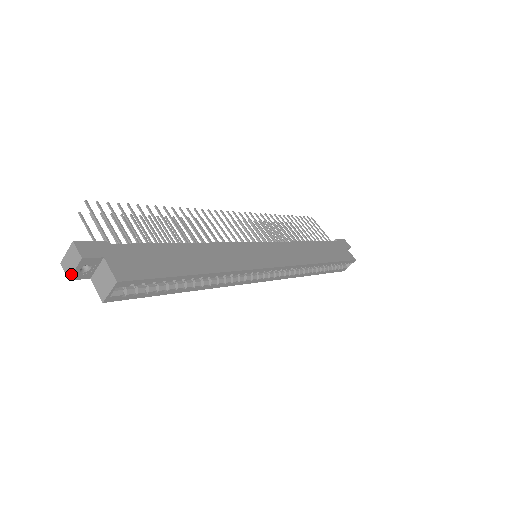
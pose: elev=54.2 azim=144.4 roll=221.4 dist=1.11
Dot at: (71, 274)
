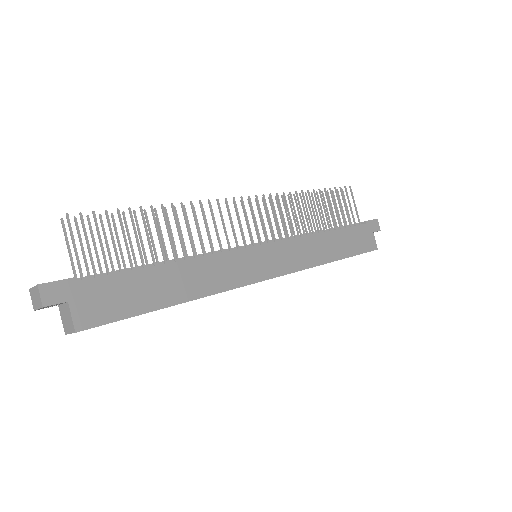
Dot at: (35, 309)
